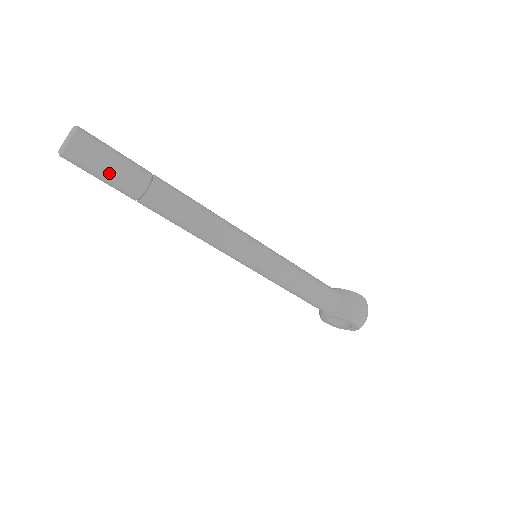
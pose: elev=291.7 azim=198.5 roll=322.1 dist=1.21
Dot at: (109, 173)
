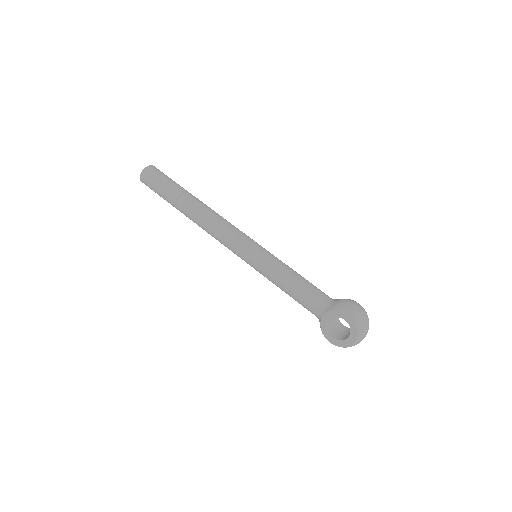
Dot at: (163, 183)
